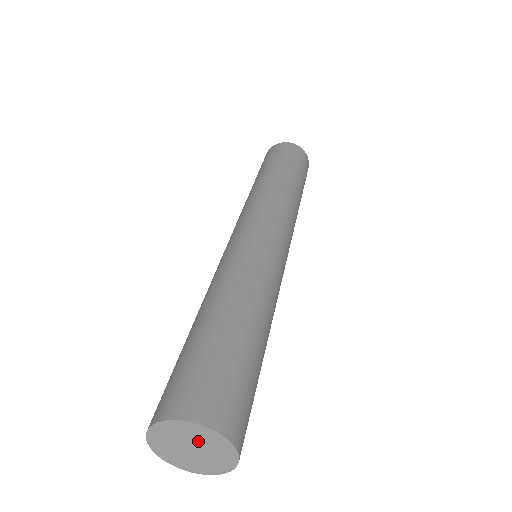
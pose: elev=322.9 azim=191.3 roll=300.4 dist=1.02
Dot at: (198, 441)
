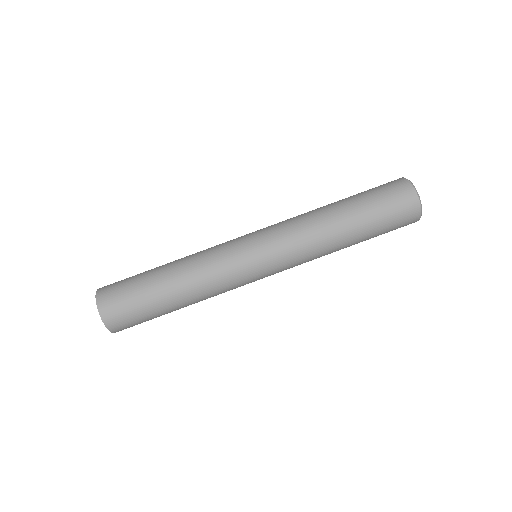
Dot at: occluded
